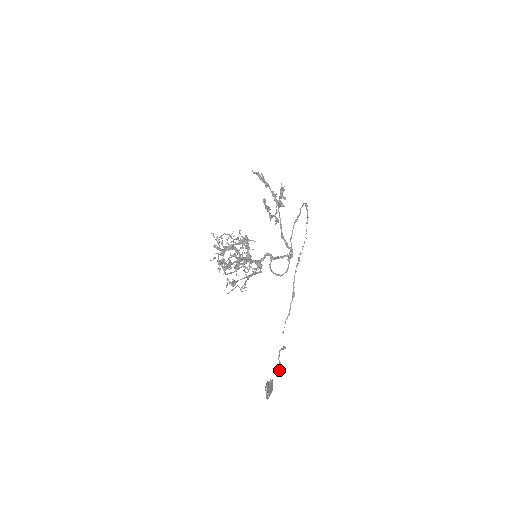
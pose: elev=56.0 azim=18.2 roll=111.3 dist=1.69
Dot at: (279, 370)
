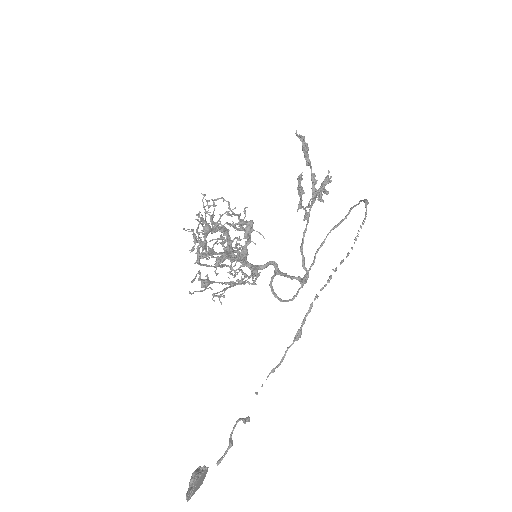
Dot at: (225, 454)
